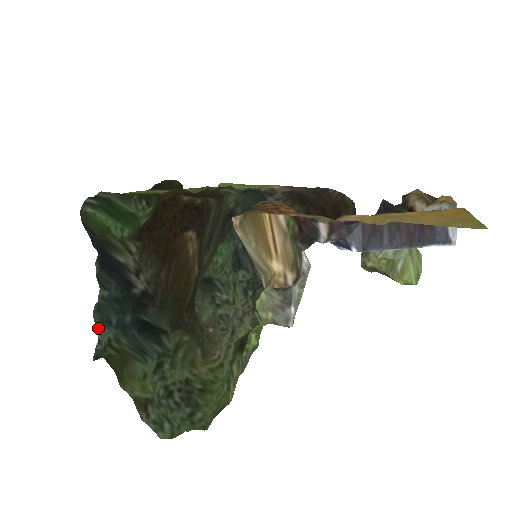
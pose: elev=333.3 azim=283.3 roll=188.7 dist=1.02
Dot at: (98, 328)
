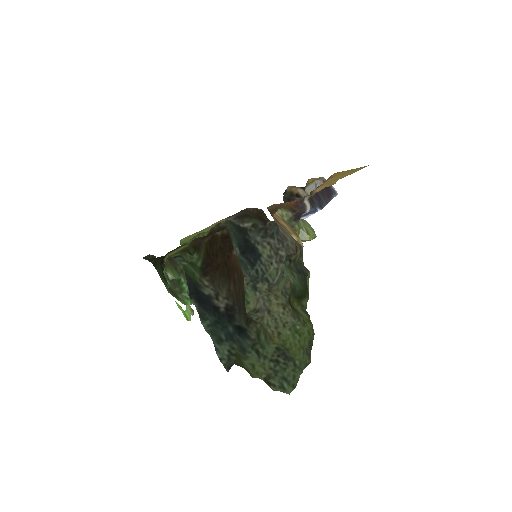
Dot at: (216, 349)
